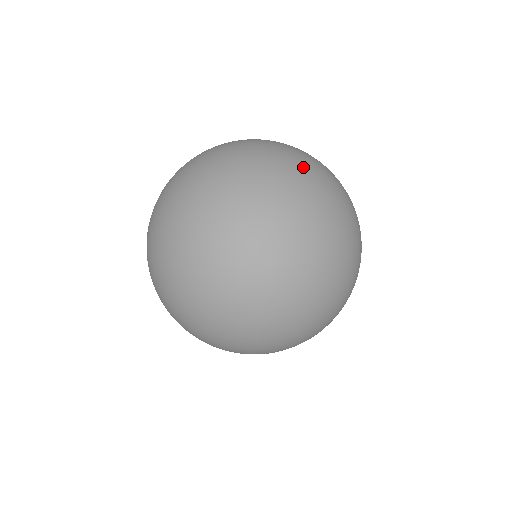
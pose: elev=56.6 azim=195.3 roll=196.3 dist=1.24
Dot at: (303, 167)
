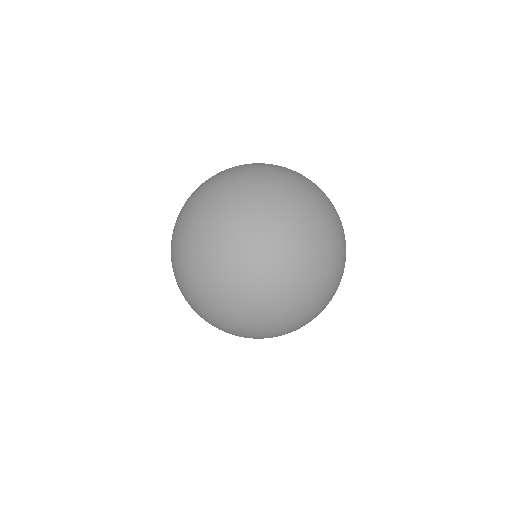
Dot at: (322, 245)
